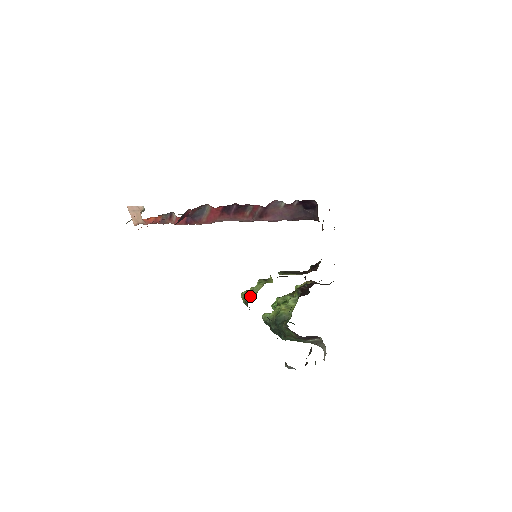
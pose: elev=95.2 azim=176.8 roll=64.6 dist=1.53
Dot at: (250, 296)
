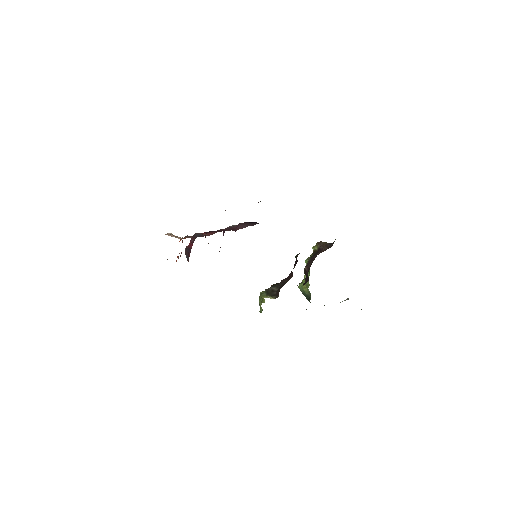
Dot at: (261, 310)
